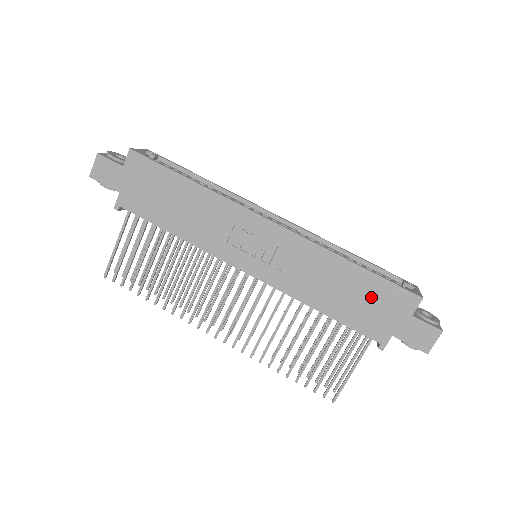
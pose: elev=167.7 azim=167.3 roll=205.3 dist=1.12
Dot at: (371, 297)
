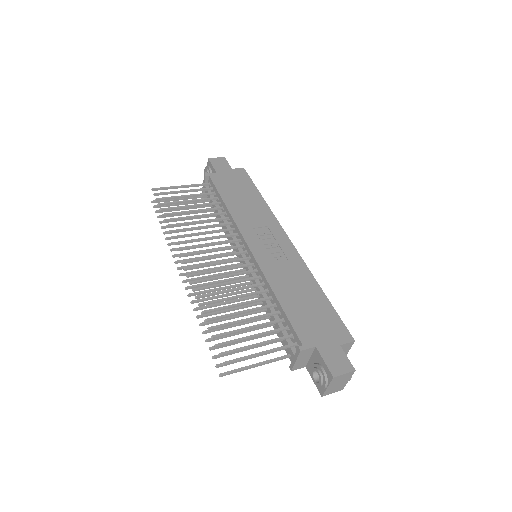
Dot at: (319, 315)
